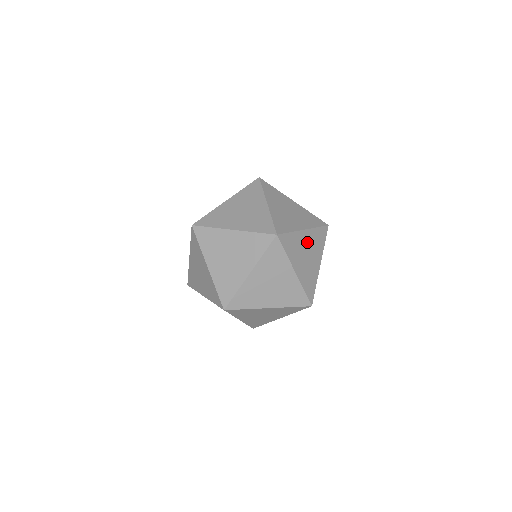
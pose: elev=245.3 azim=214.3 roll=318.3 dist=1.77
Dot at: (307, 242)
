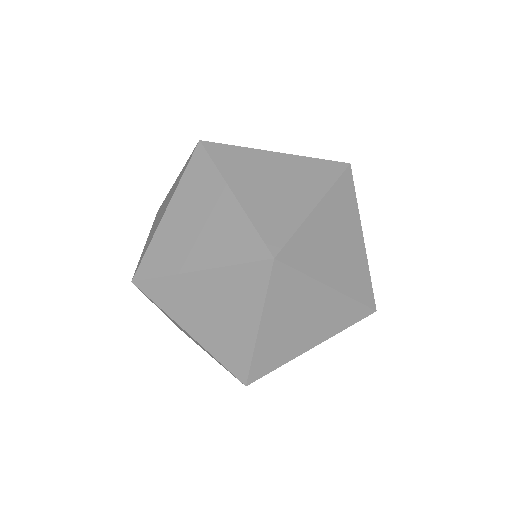
Dot at: (280, 168)
